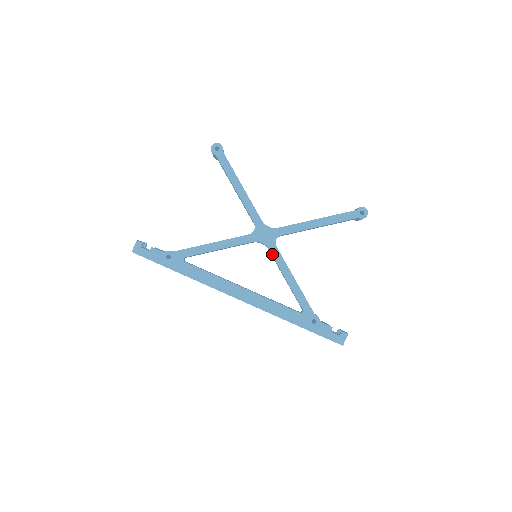
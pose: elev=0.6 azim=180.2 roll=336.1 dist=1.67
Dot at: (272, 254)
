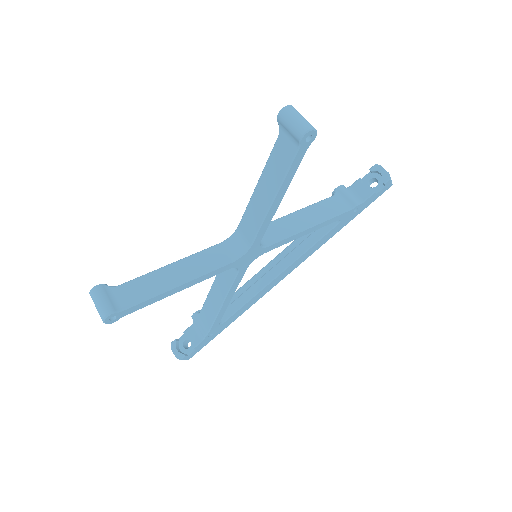
Dot at: occluded
